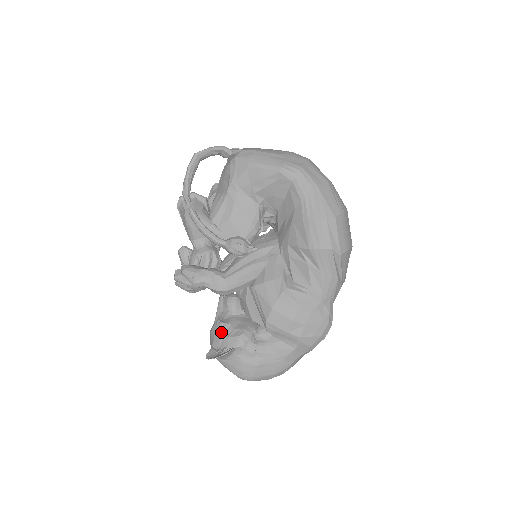
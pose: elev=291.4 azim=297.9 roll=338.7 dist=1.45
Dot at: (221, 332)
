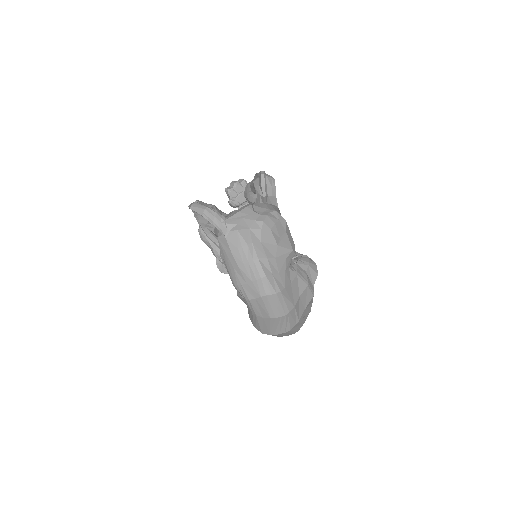
Dot at: occluded
